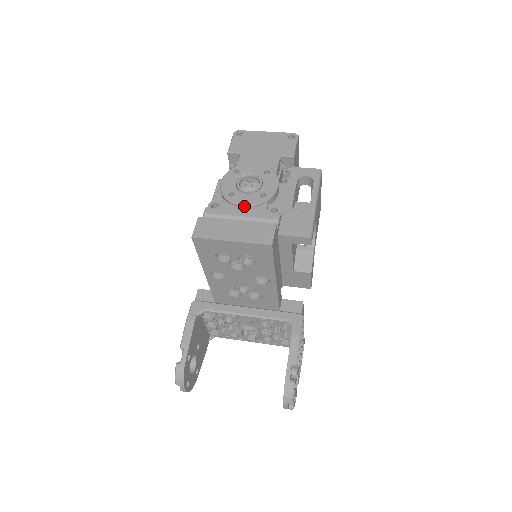
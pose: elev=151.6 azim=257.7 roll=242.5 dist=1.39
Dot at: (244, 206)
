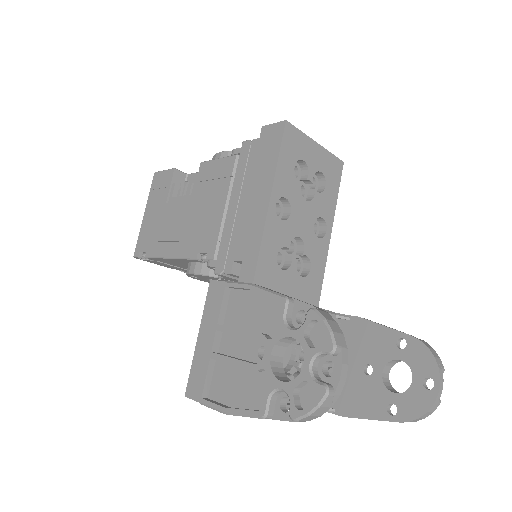
Dot at: occluded
